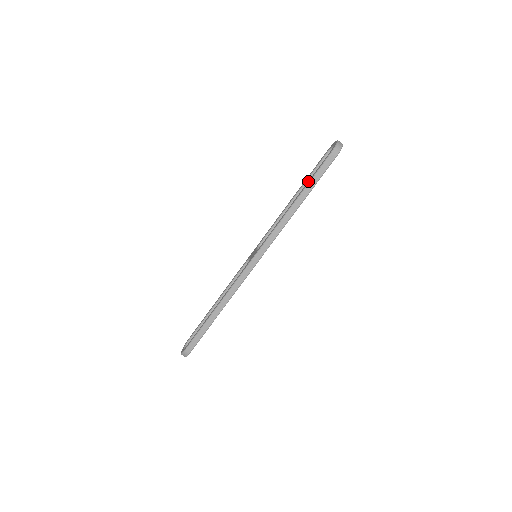
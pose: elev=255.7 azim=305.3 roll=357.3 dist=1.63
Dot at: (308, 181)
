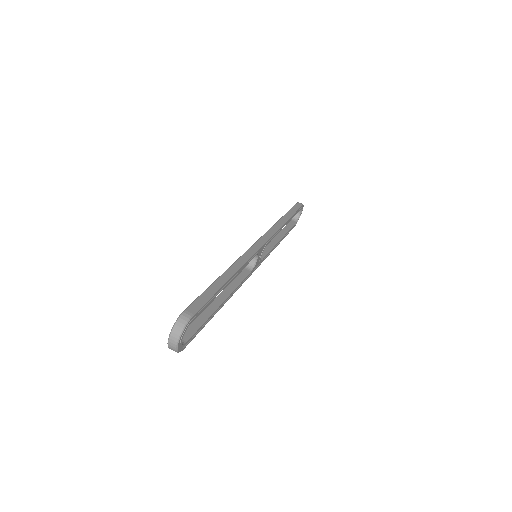
Dot at: occluded
